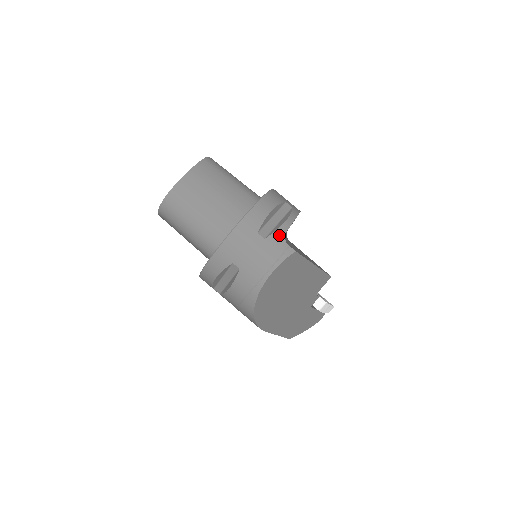
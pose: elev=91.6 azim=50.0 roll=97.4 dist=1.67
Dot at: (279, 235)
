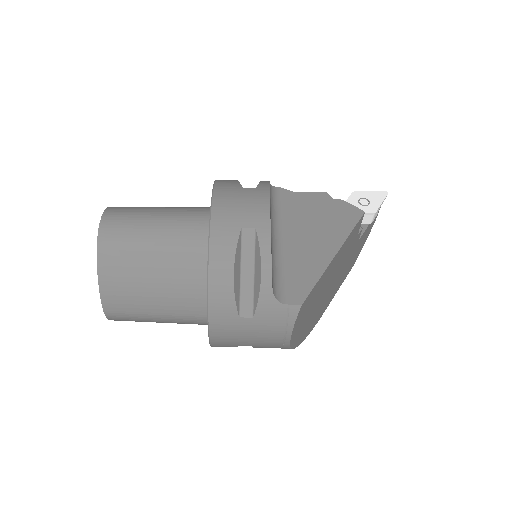
Dot at: (266, 302)
